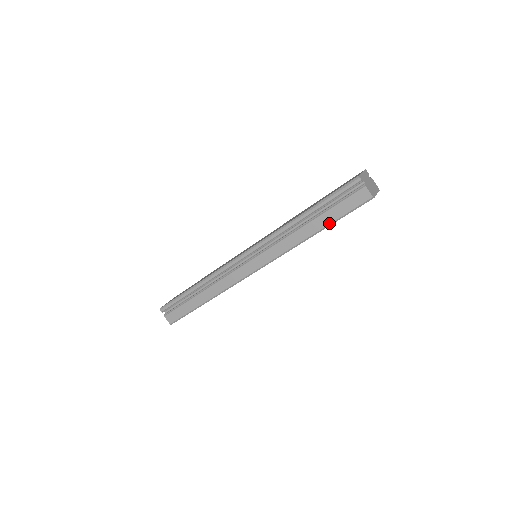
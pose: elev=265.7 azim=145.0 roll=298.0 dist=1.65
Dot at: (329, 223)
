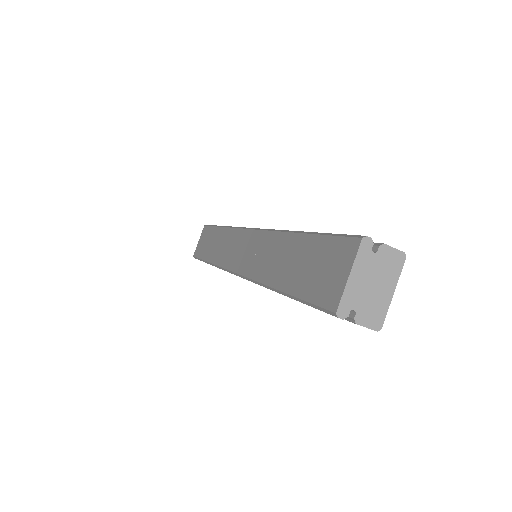
Dot at: occluded
